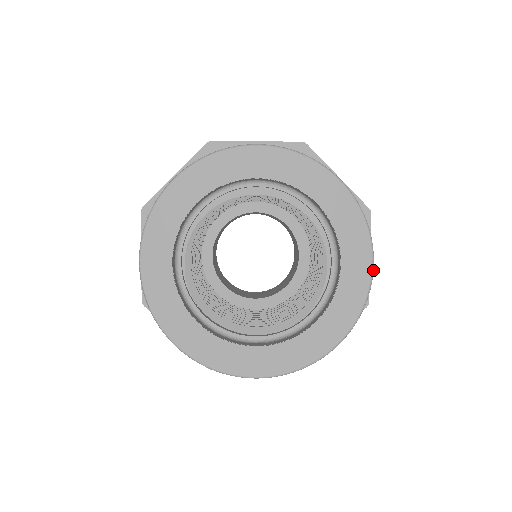
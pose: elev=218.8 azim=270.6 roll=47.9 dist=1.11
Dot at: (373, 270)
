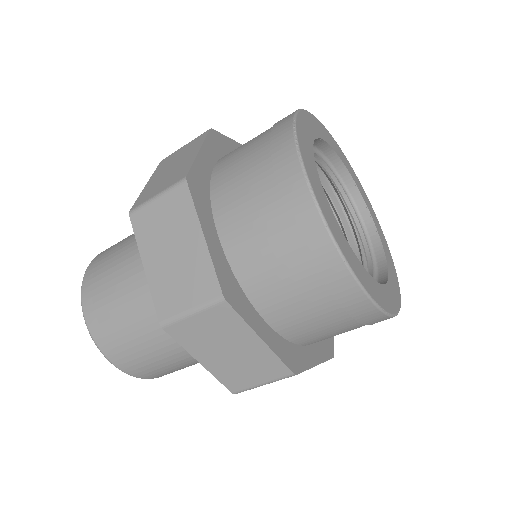
Dot at: (399, 287)
